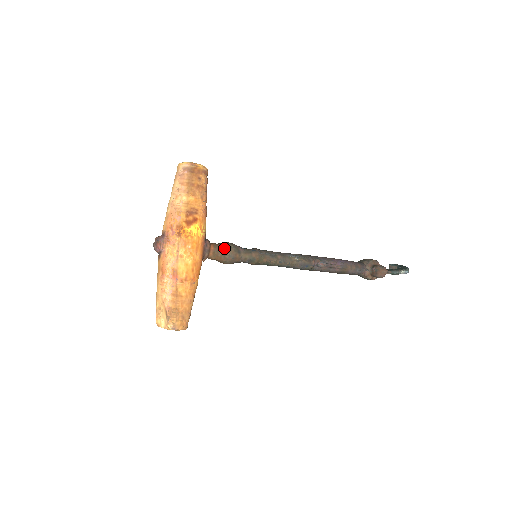
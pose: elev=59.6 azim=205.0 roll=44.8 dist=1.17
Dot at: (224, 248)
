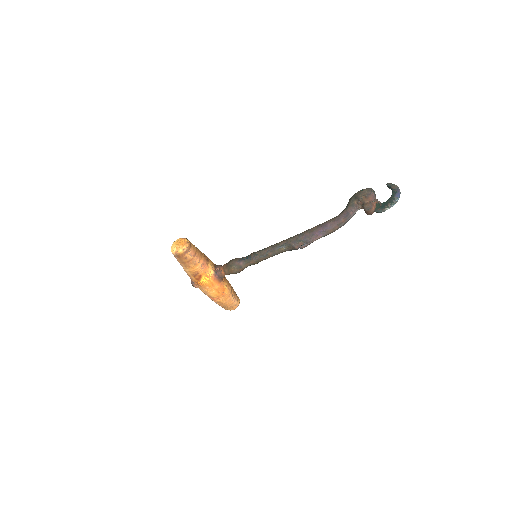
Dot at: (230, 270)
